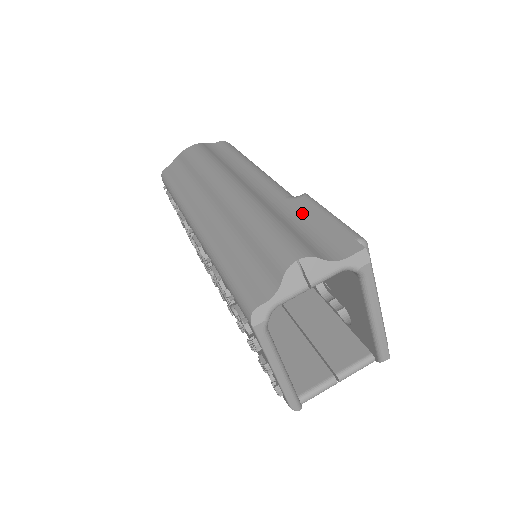
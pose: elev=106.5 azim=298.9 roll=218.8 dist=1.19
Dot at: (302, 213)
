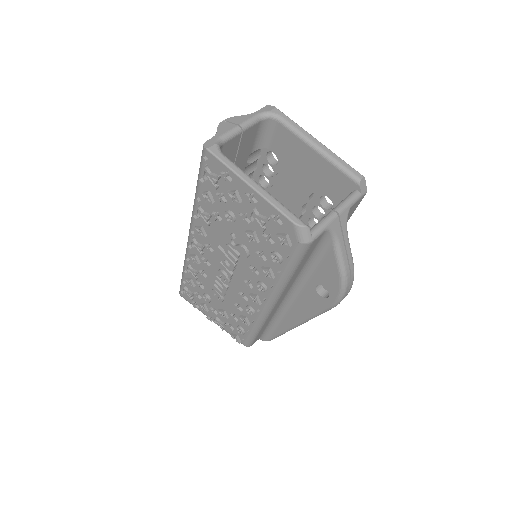
Dot at: occluded
